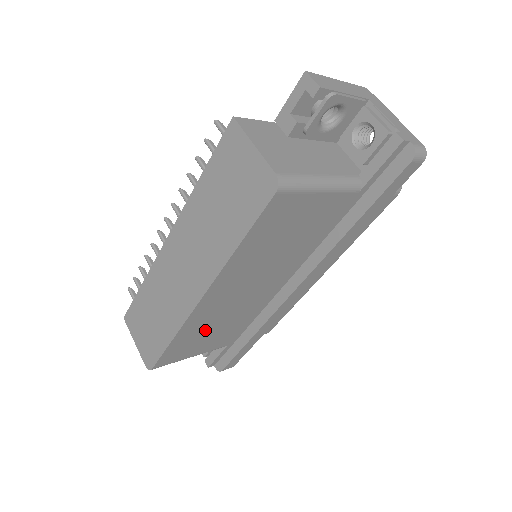
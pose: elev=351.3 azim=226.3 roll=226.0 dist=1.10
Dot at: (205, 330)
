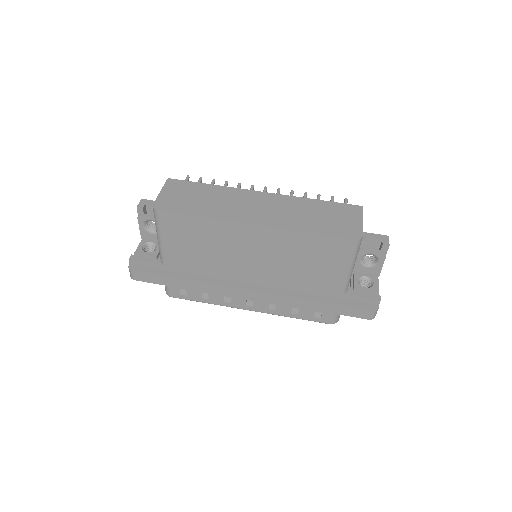
Dot at: (204, 239)
